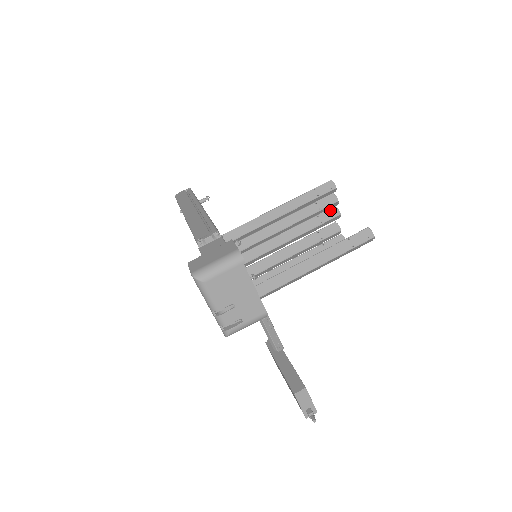
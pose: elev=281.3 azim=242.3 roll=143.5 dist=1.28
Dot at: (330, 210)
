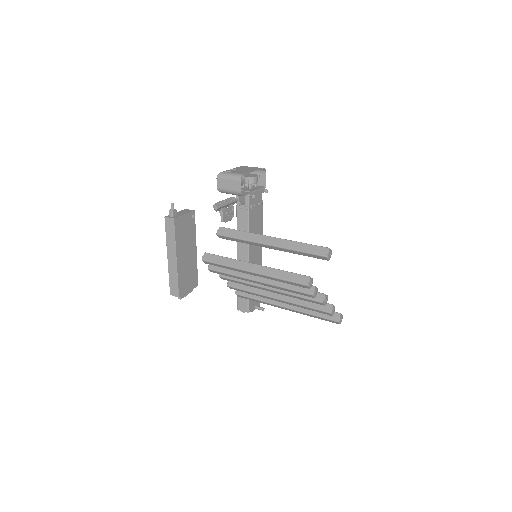
Dot at: occluded
